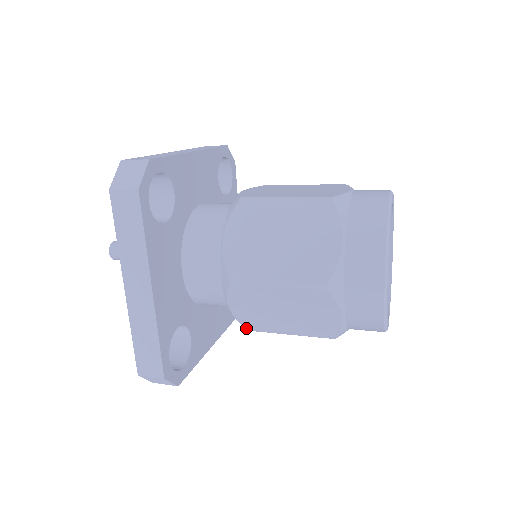
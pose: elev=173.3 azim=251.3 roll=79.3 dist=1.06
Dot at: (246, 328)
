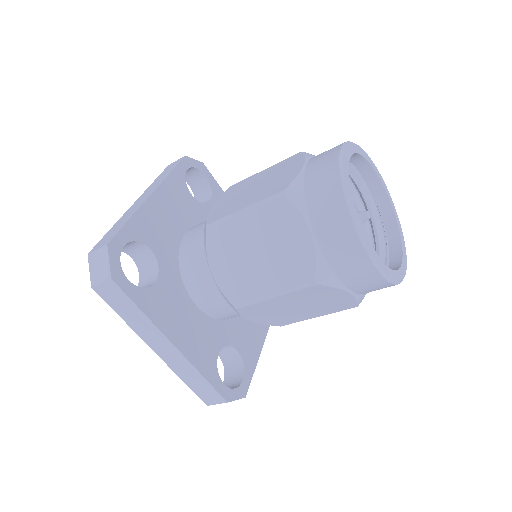
Dot at: occluded
